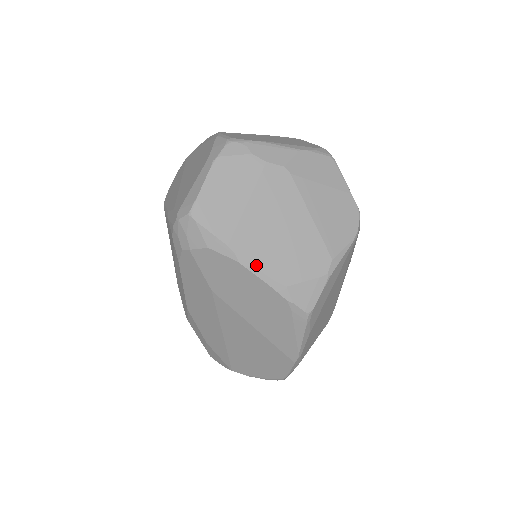
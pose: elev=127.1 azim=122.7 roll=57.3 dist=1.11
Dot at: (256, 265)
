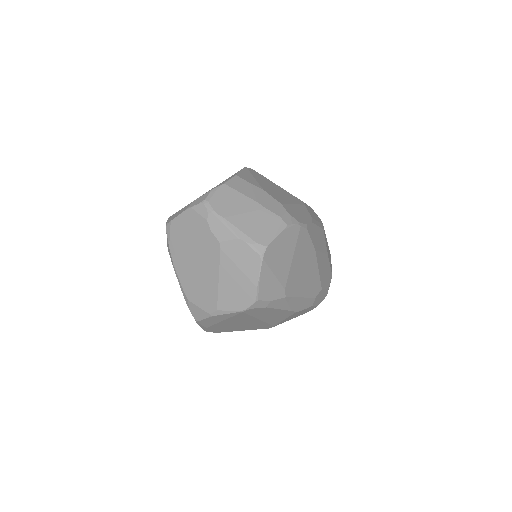
Dot at: (179, 277)
